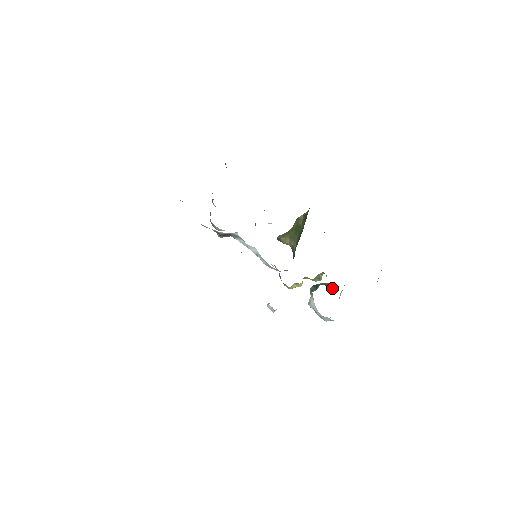
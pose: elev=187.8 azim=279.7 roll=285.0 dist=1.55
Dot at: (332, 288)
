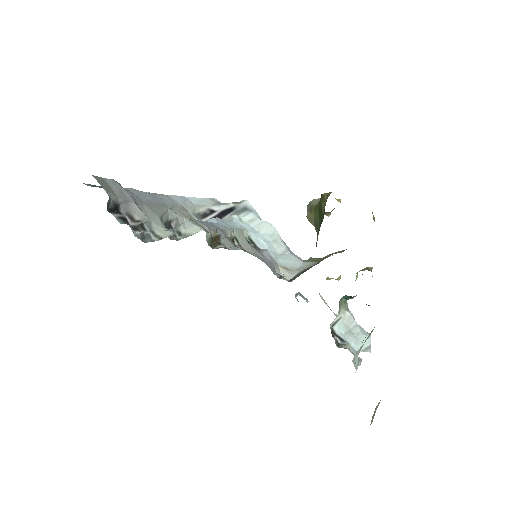
Dot at: occluded
